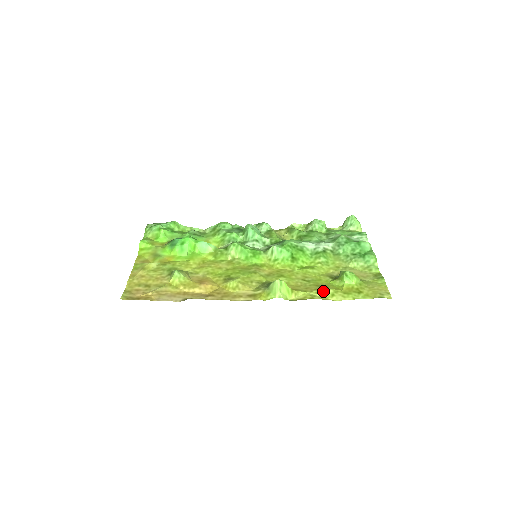
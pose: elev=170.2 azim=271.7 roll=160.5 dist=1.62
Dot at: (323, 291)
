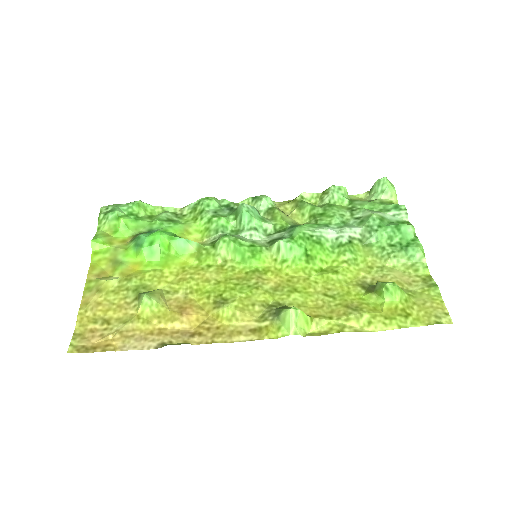
Dot at: (355, 317)
